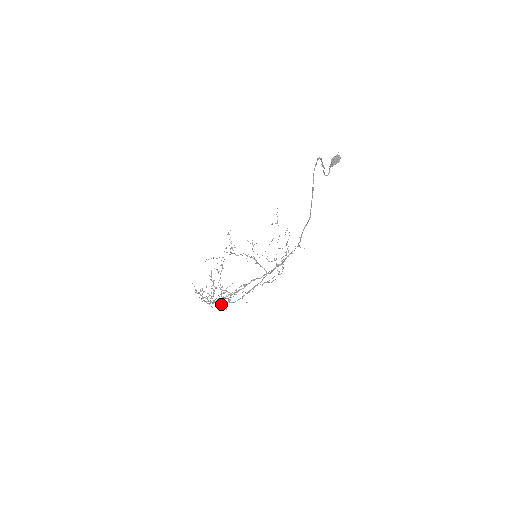
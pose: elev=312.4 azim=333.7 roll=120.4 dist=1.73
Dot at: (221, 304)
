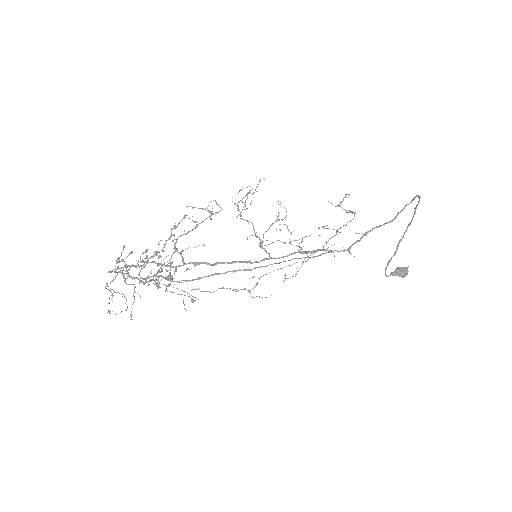
Dot at: occluded
